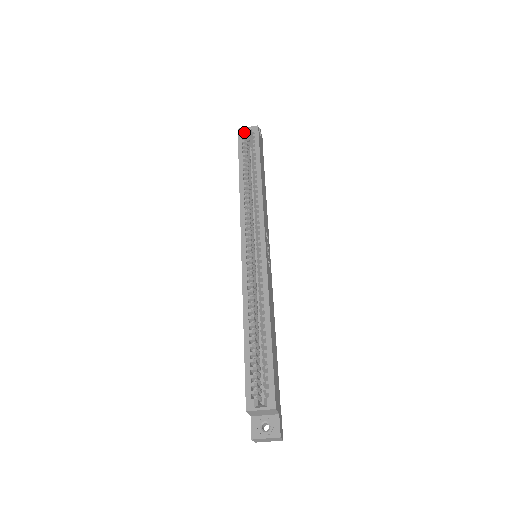
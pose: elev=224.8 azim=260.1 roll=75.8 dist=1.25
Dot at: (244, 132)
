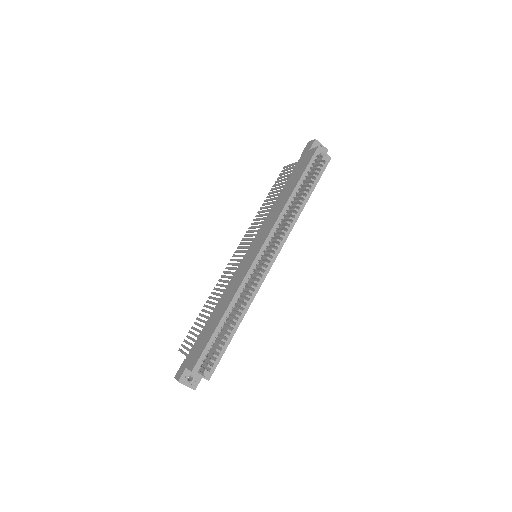
Dot at: (320, 154)
